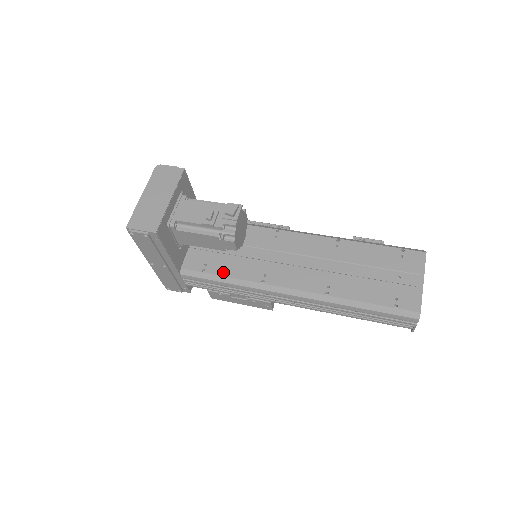
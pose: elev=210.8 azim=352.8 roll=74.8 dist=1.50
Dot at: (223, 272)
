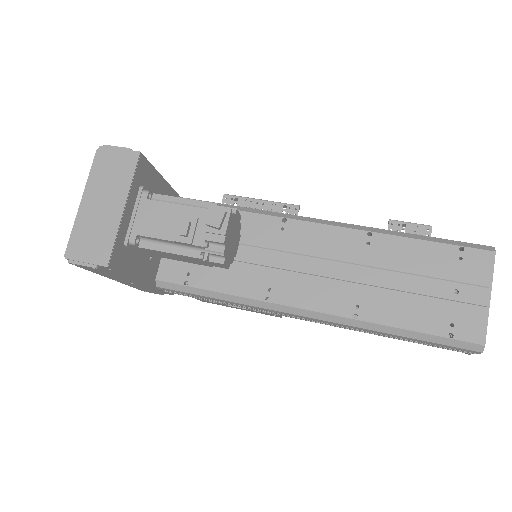
Dot at: (213, 285)
